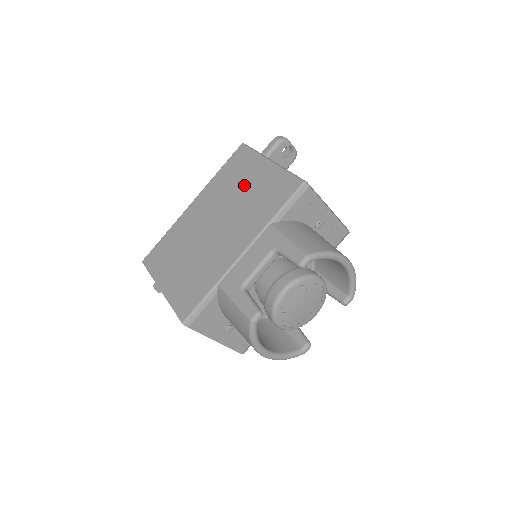
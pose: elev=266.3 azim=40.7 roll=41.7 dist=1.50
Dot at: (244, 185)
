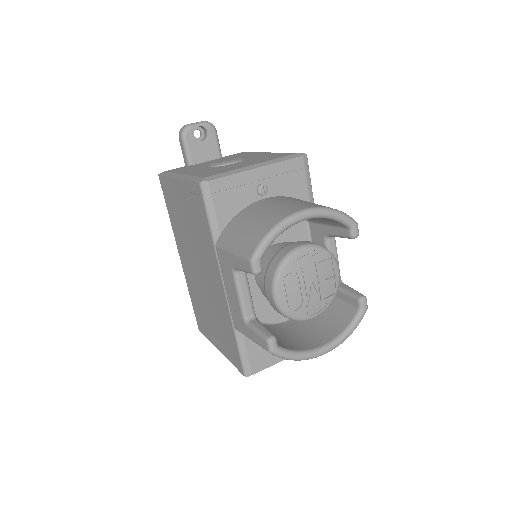
Dot at: (183, 217)
